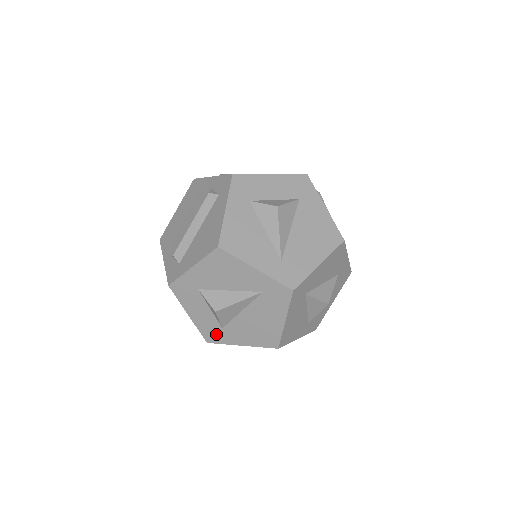
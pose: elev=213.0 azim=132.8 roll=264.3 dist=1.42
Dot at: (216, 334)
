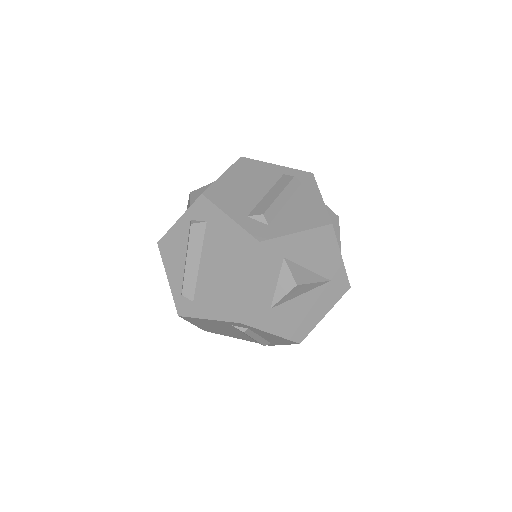
Dot at: (259, 314)
